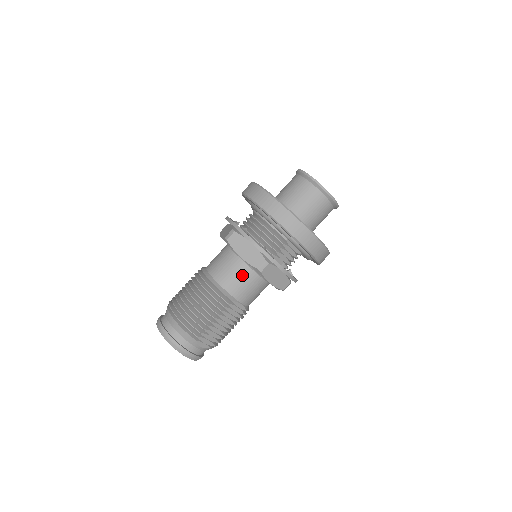
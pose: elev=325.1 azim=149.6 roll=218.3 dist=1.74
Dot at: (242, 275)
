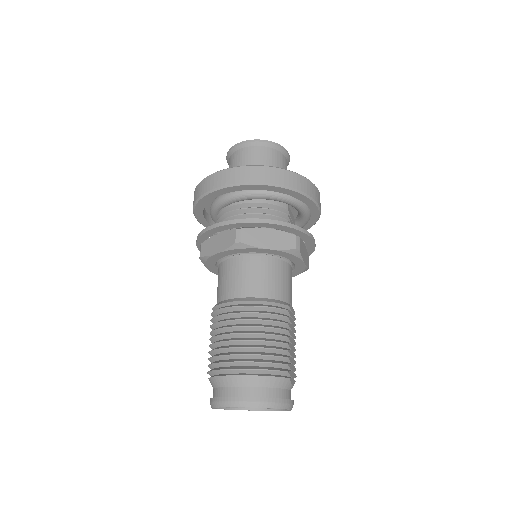
Dot at: (277, 272)
